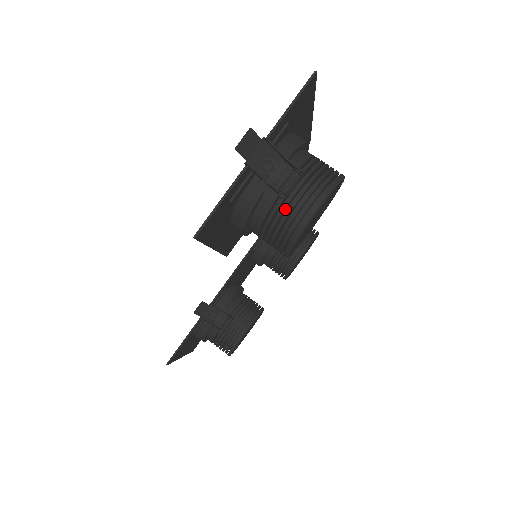
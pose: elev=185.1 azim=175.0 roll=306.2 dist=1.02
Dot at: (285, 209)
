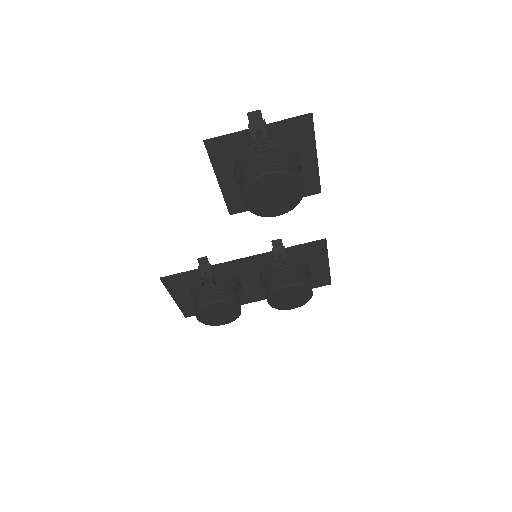
Dot at: (256, 169)
